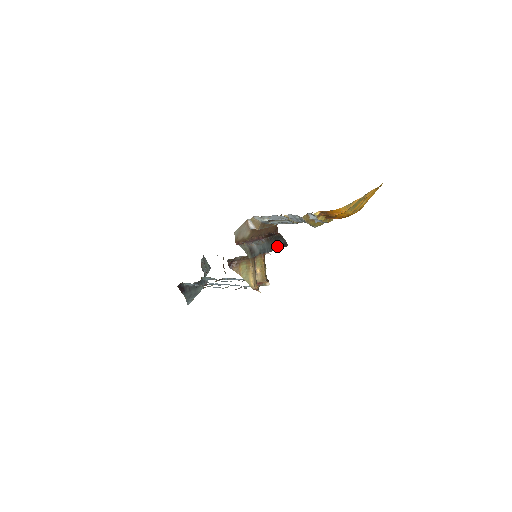
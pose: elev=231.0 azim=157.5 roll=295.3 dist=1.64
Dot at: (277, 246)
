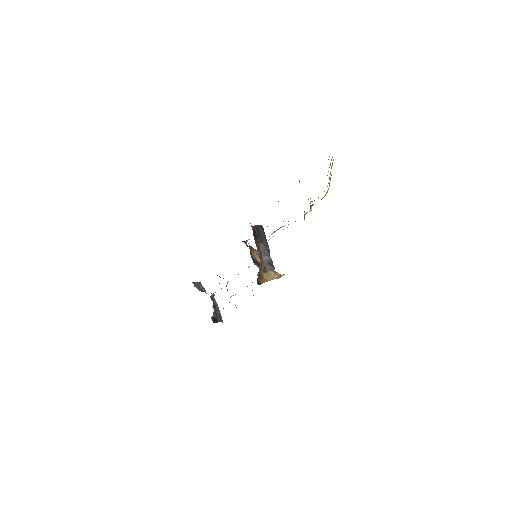
Dot at: (264, 237)
